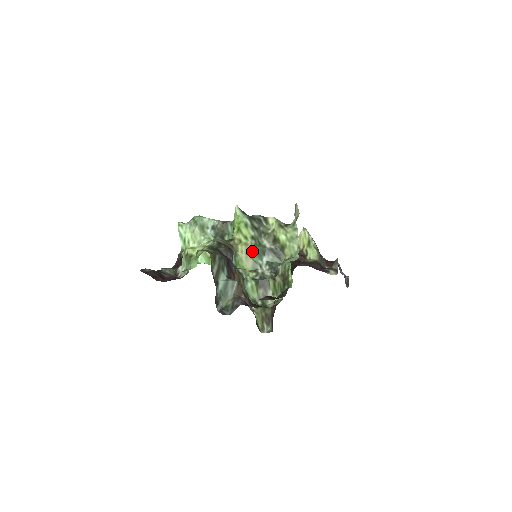
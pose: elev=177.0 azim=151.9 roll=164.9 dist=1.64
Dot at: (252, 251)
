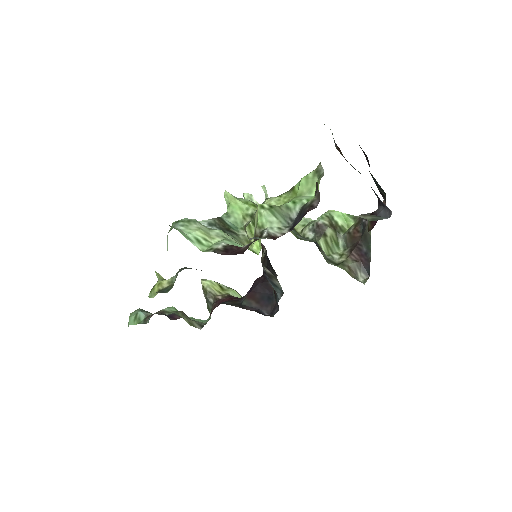
Dot at: occluded
